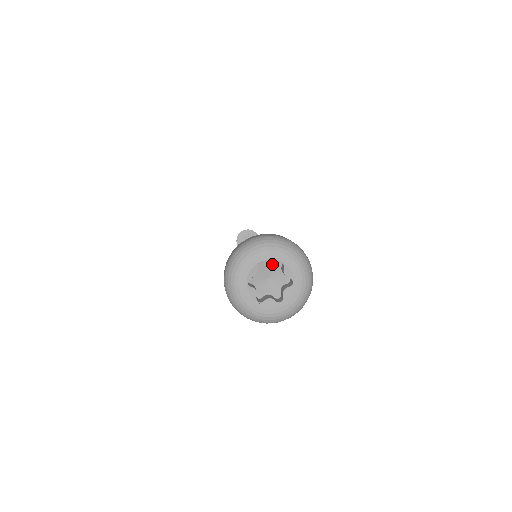
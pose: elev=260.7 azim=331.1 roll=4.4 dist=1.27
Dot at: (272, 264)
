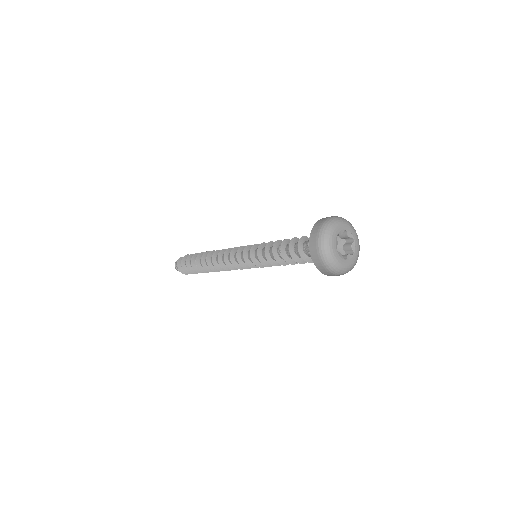
Dot at: (349, 236)
